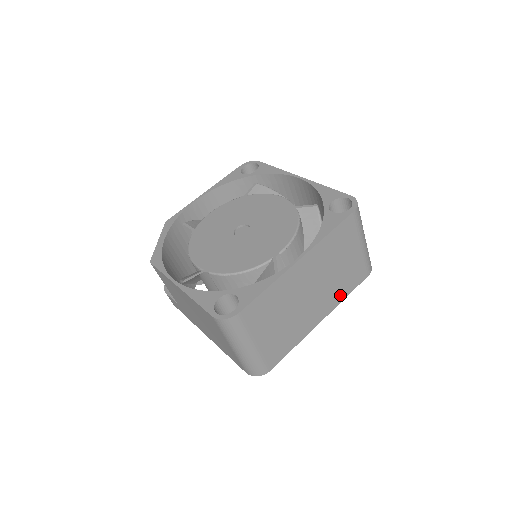
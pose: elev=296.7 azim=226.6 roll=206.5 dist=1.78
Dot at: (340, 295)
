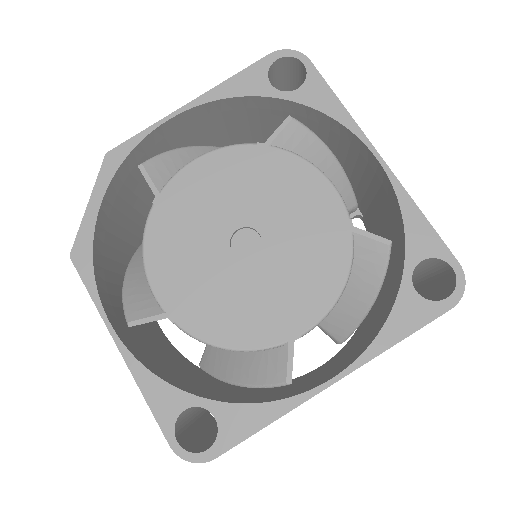
Dot at: occluded
